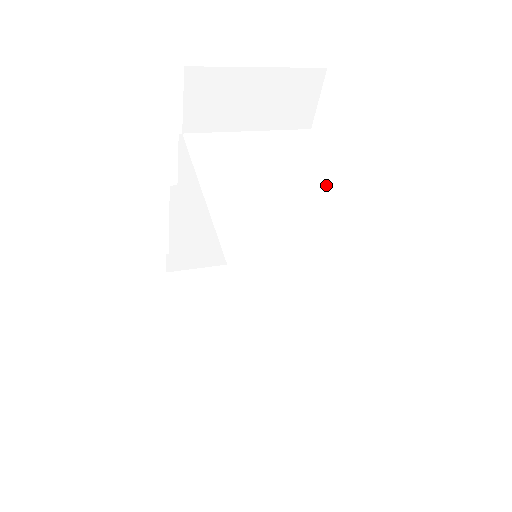
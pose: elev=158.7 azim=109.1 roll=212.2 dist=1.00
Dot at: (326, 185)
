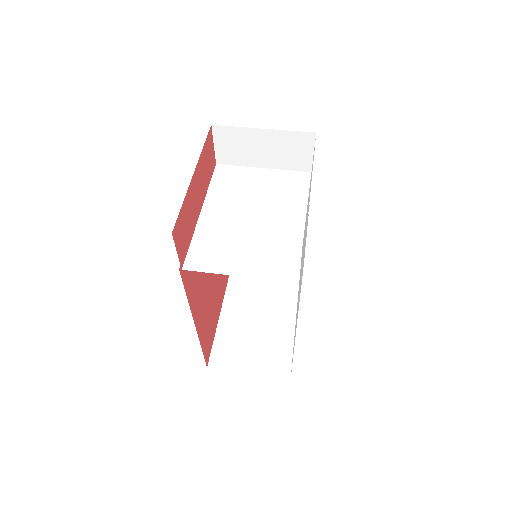
Dot at: (288, 219)
